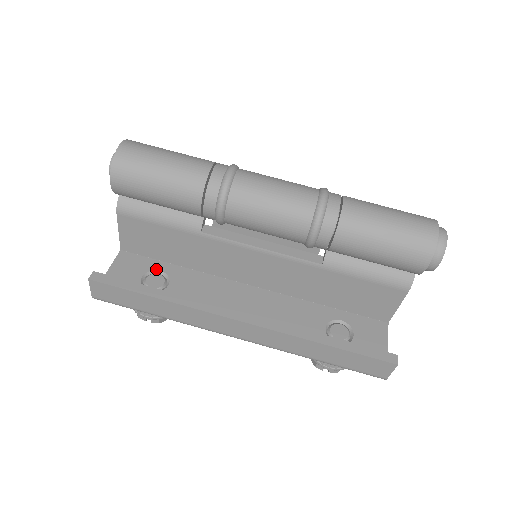
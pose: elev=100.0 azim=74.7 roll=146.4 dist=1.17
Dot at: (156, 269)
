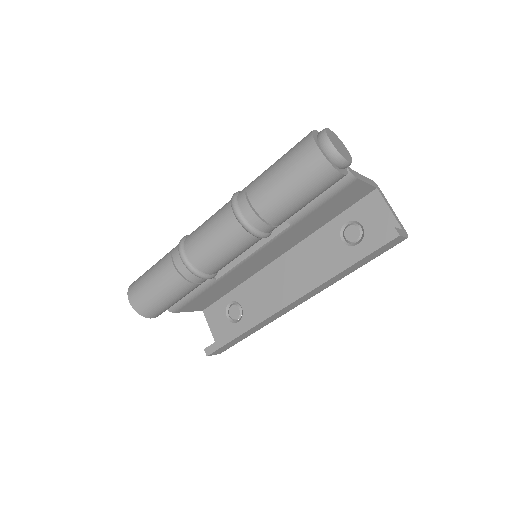
Dot at: (227, 304)
